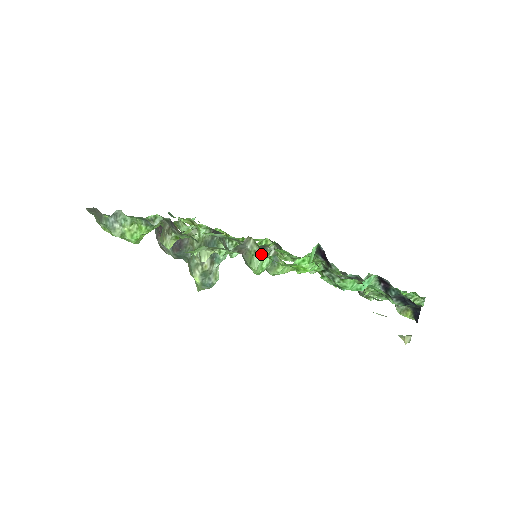
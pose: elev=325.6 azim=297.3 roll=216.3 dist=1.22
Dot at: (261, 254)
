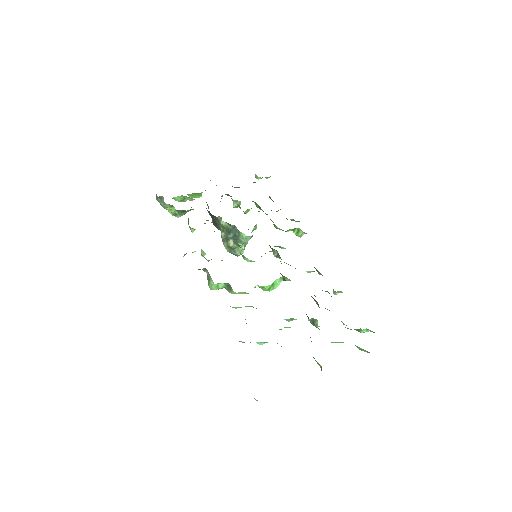
Dot at: (213, 282)
